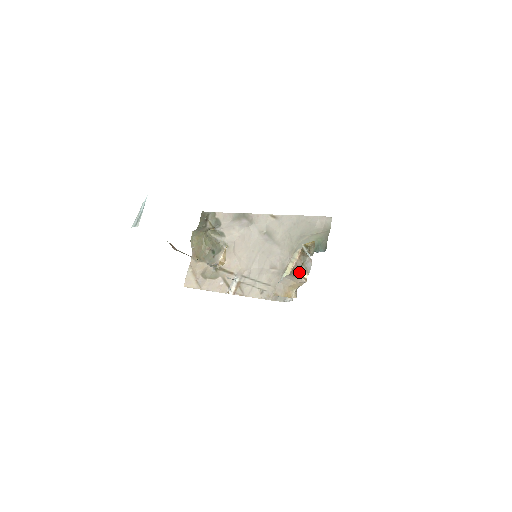
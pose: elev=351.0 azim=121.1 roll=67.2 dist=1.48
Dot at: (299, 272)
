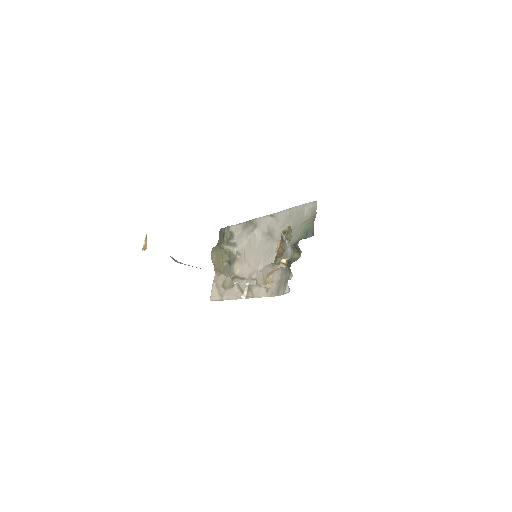
Dot at: (281, 259)
